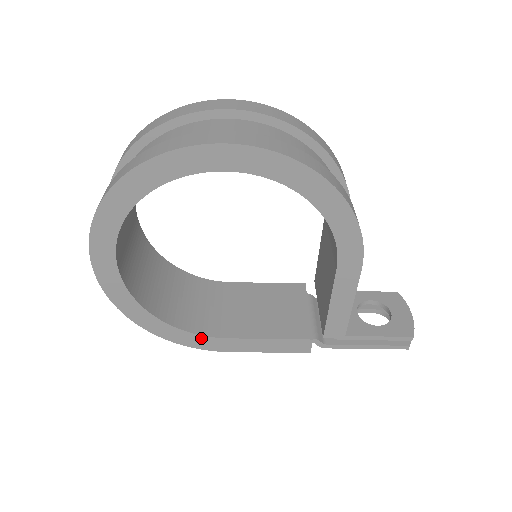
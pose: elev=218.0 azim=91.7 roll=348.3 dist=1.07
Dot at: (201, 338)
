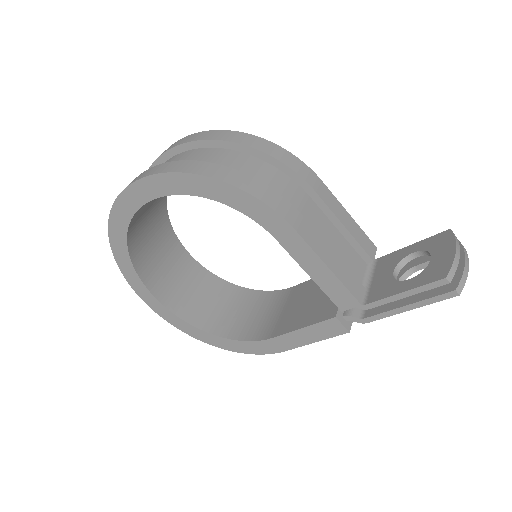
Dot at: (255, 344)
